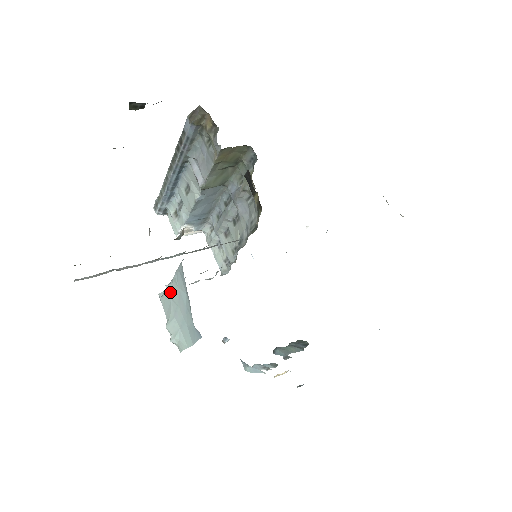
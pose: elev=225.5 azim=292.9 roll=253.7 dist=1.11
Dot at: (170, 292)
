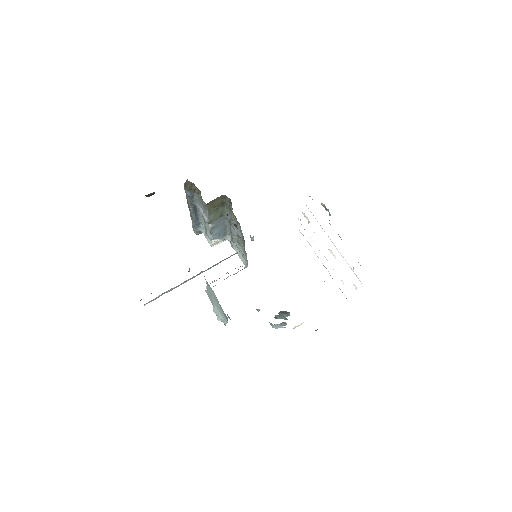
Dot at: (208, 291)
